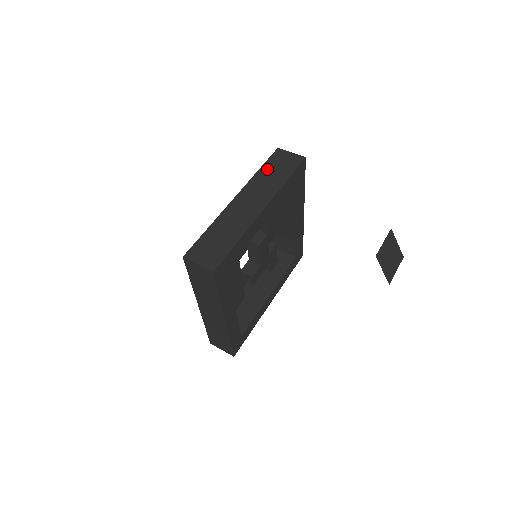
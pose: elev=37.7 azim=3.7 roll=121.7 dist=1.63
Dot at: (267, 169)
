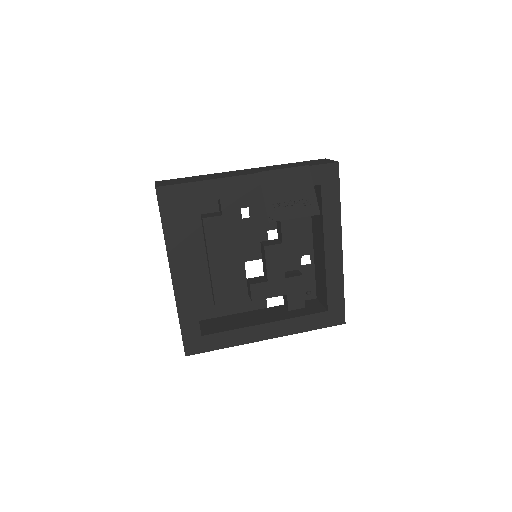
Dot at: (294, 163)
